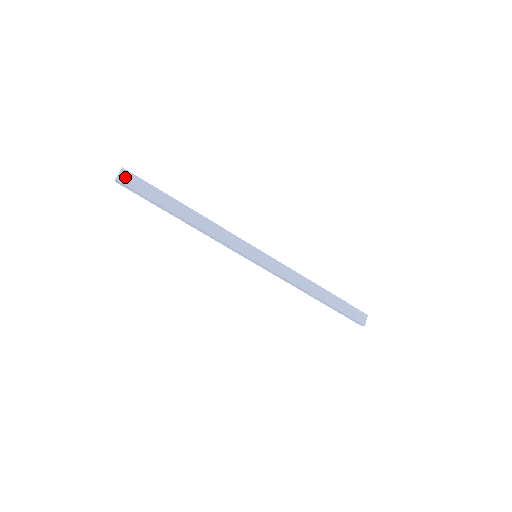
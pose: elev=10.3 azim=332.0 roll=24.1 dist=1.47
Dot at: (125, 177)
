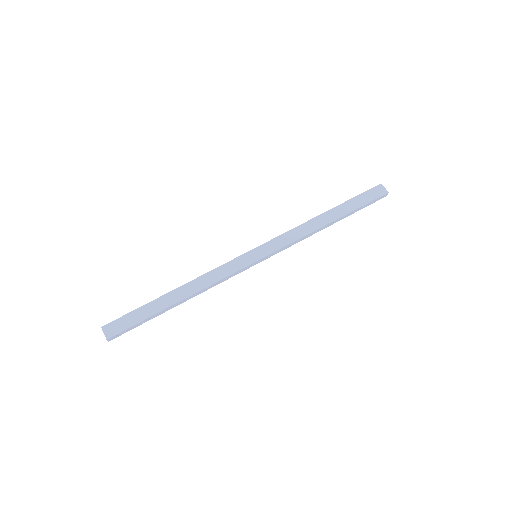
Dot at: (110, 330)
